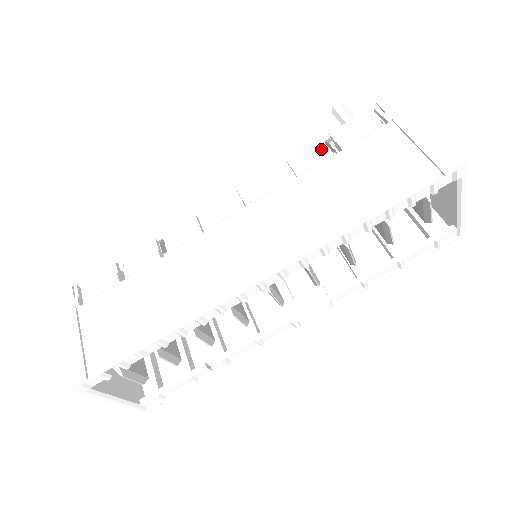
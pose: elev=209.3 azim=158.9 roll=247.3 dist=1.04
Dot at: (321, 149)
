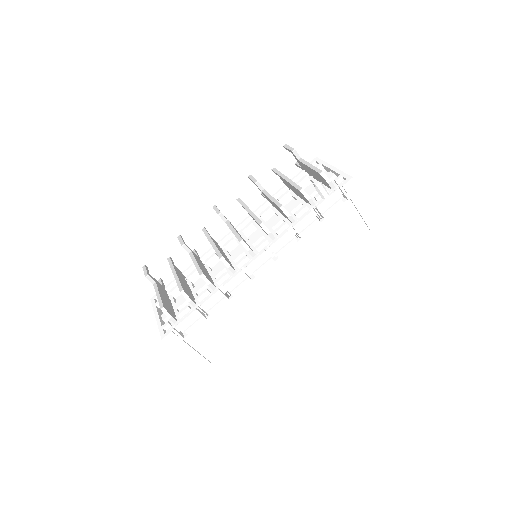
Dot at: (313, 219)
